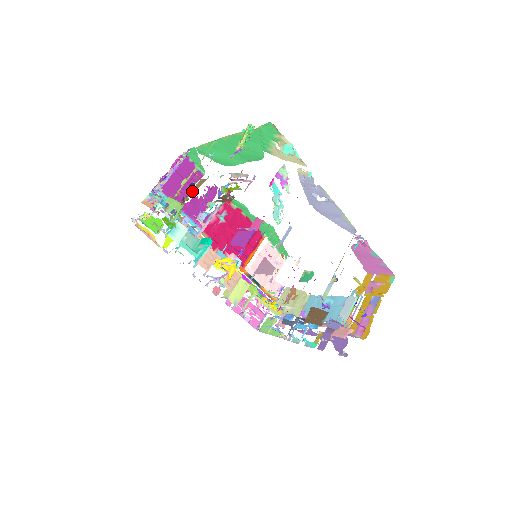
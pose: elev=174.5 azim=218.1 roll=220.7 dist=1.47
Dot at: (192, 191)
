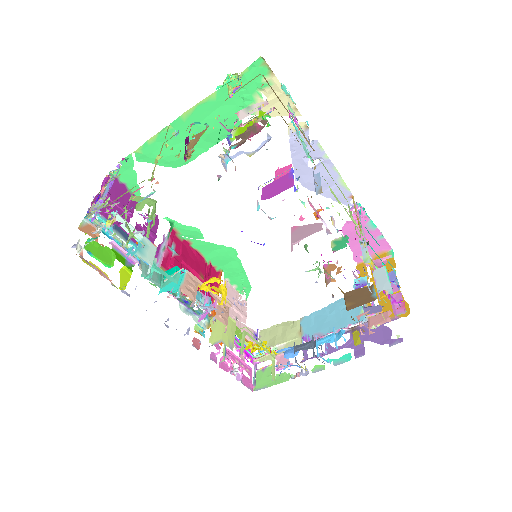
Dot at: (190, 147)
